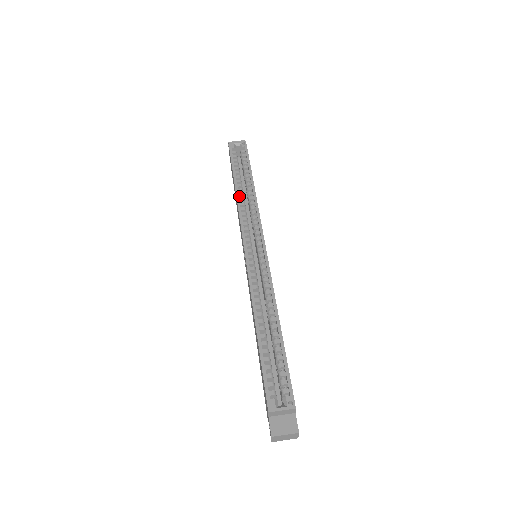
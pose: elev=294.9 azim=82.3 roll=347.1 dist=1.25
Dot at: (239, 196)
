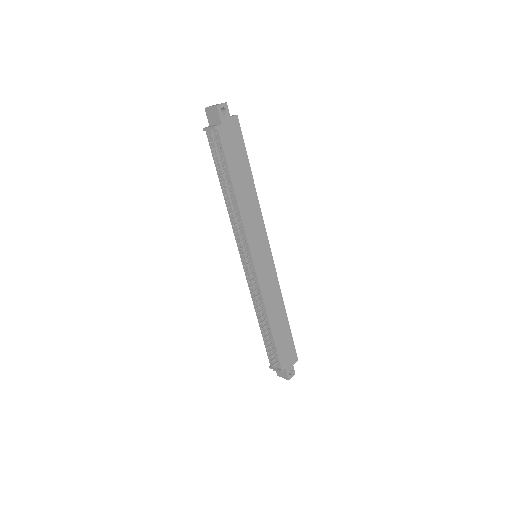
Dot at: occluded
